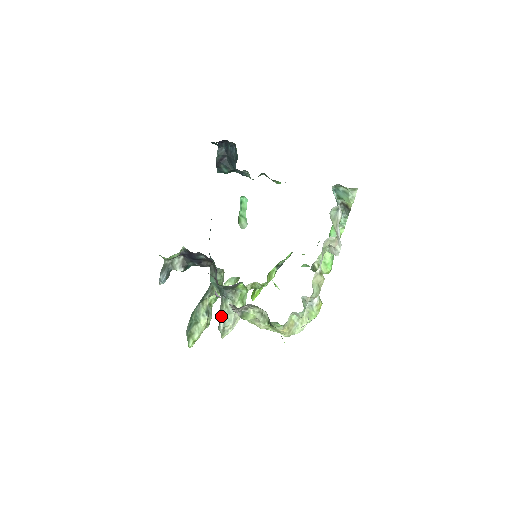
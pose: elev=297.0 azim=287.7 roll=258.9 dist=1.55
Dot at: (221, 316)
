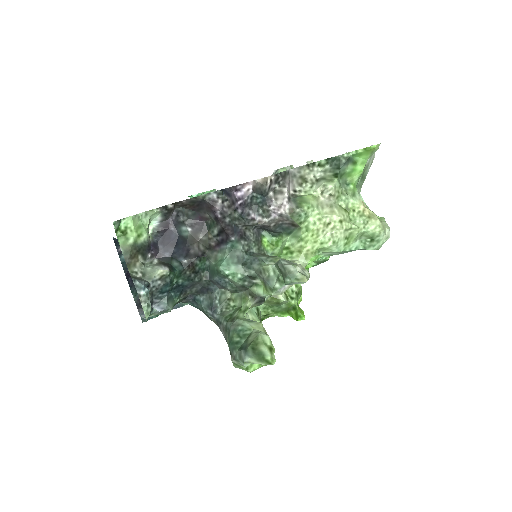
Dot at: (276, 282)
